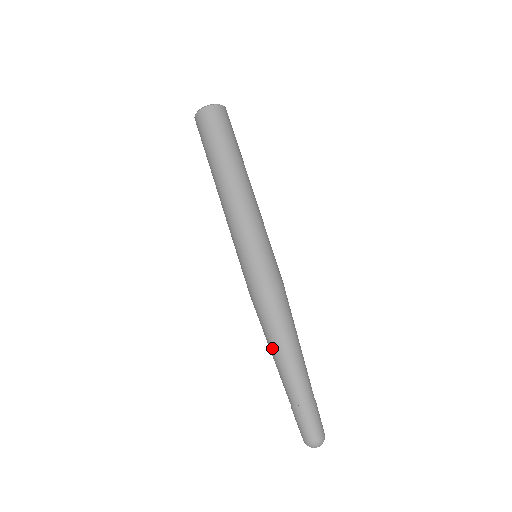
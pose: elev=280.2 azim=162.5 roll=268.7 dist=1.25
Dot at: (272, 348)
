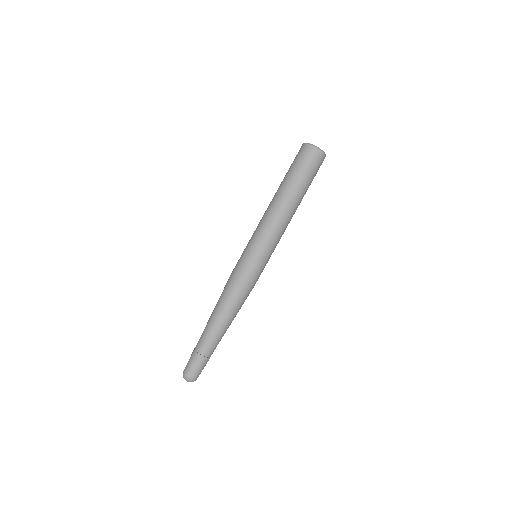
Dot at: (214, 311)
